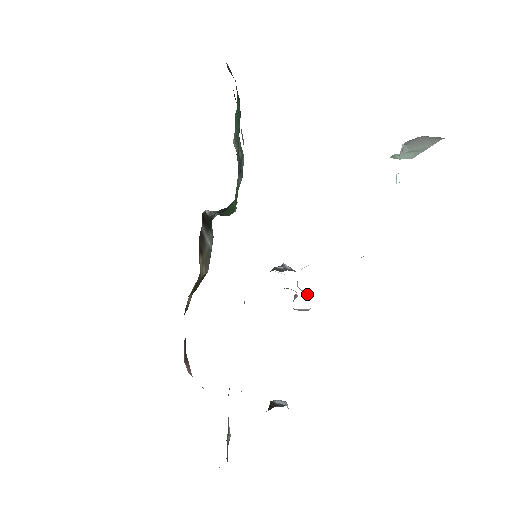
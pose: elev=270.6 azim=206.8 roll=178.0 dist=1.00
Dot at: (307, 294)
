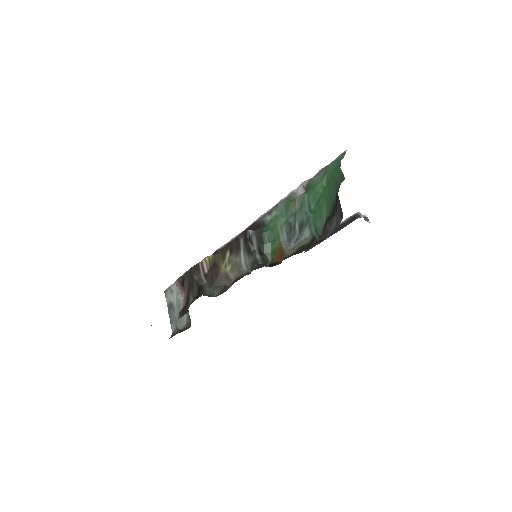
Dot at: occluded
